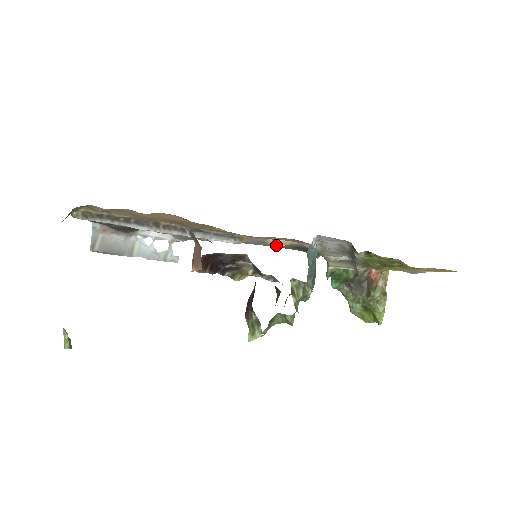
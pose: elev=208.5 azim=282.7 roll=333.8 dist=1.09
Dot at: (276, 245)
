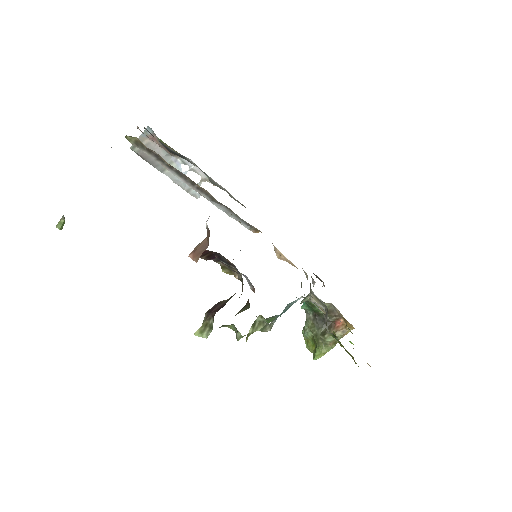
Dot at: (279, 256)
